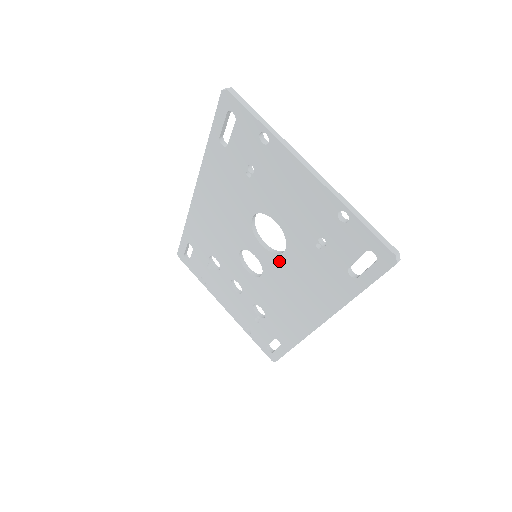
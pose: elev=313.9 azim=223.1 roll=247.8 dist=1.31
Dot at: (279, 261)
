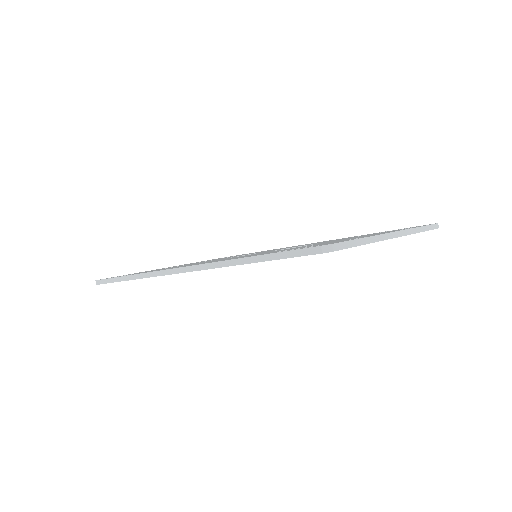
Dot at: occluded
